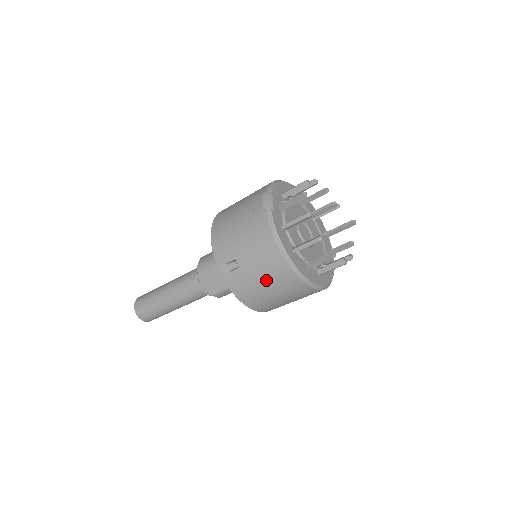
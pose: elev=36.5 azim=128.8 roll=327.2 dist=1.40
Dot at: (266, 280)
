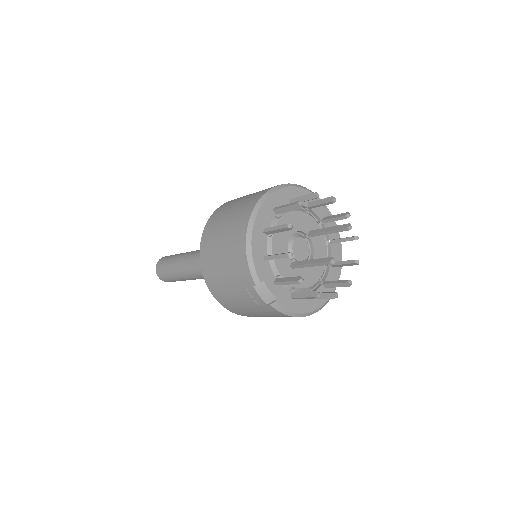
Dot at: occluded
